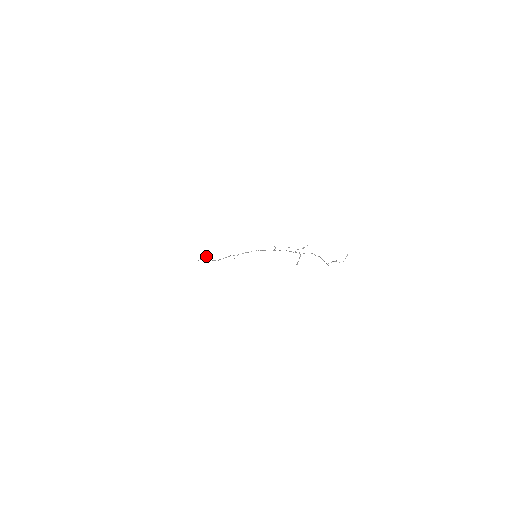
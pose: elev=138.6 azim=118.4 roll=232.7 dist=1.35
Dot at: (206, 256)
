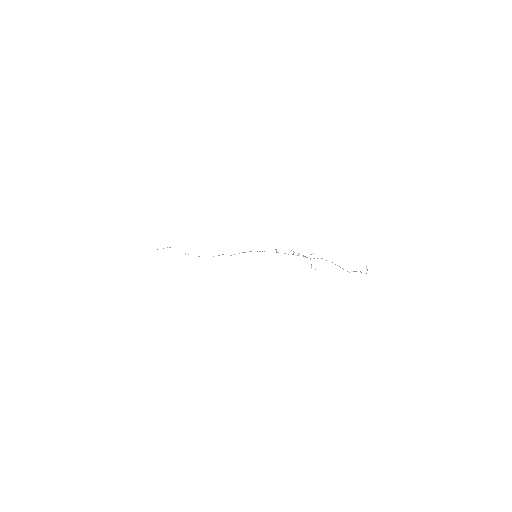
Dot at: occluded
